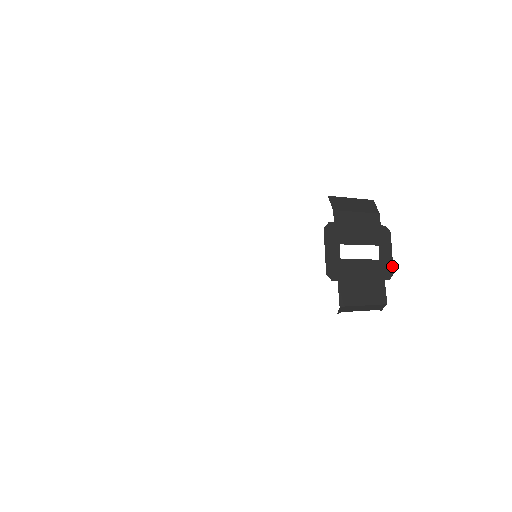
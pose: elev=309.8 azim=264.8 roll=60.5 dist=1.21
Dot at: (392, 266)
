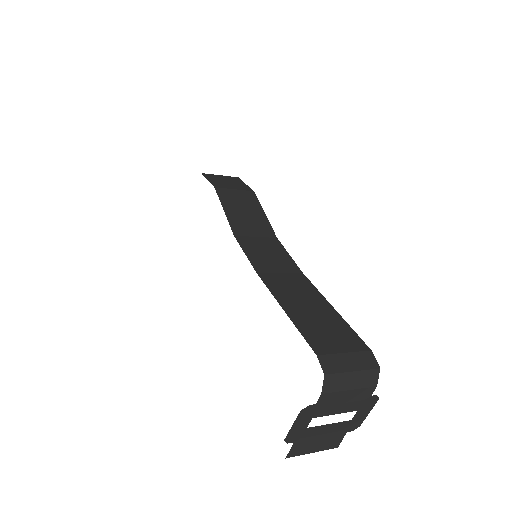
Dot at: (362, 422)
